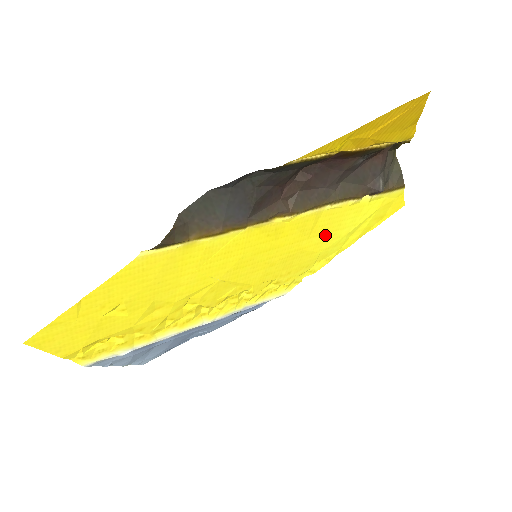
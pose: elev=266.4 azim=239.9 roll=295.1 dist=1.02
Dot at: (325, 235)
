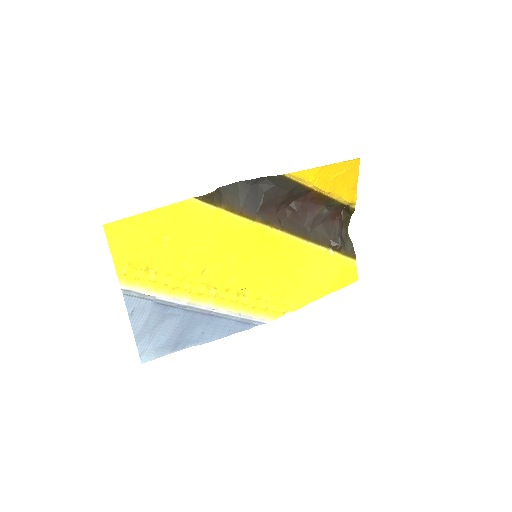
Dot at: (303, 270)
